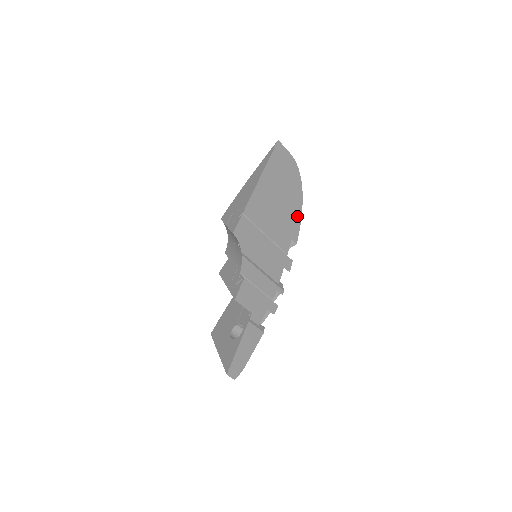
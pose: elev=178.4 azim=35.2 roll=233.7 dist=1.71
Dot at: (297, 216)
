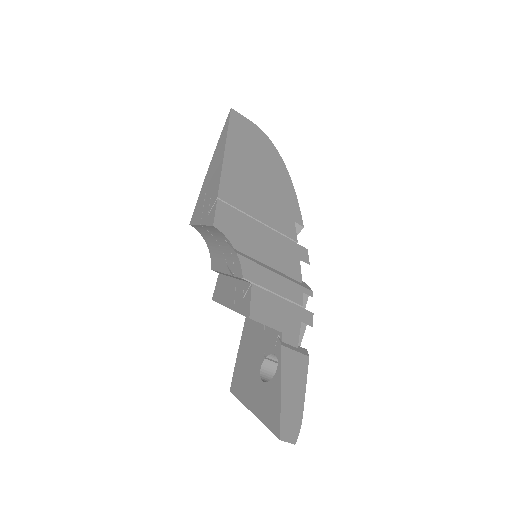
Dot at: (290, 193)
